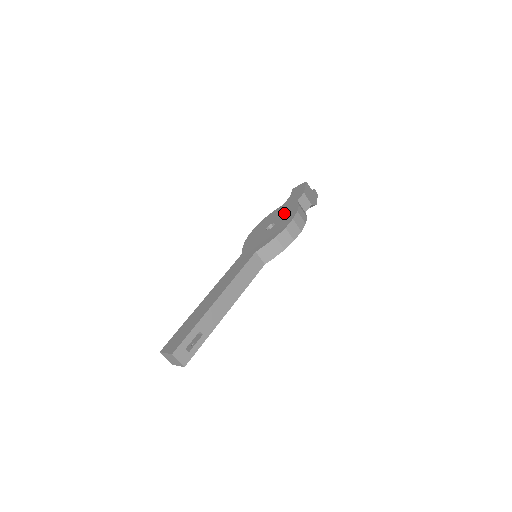
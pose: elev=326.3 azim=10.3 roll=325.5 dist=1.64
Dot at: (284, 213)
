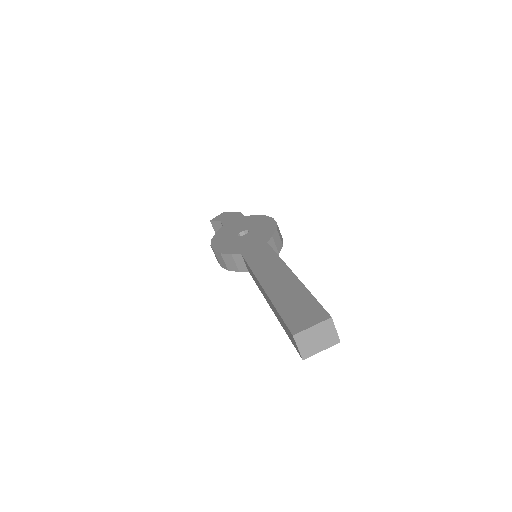
Dot at: (244, 223)
